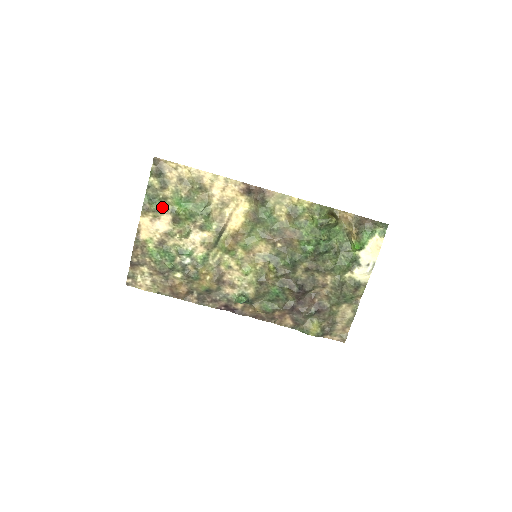
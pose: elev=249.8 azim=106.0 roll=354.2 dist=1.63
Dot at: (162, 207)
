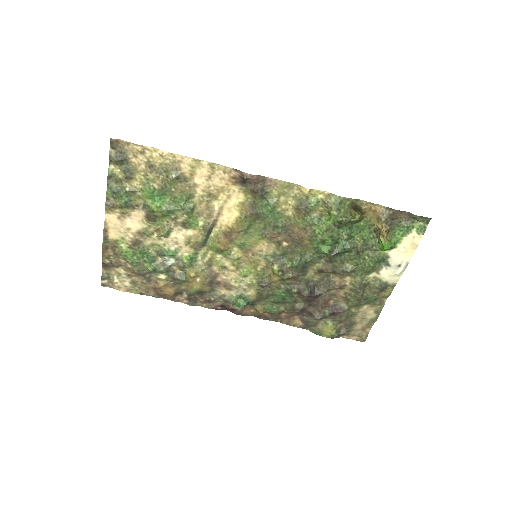
Dot at: (131, 202)
